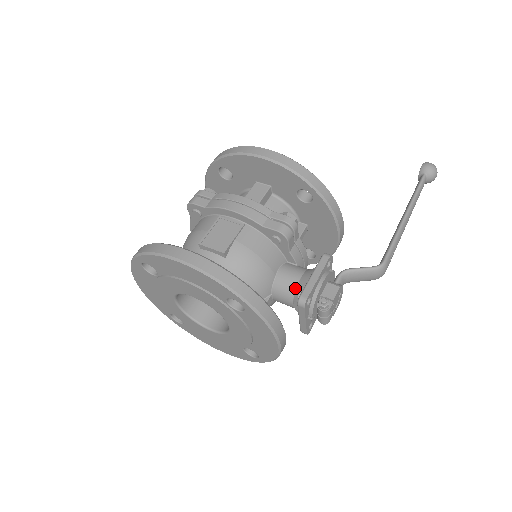
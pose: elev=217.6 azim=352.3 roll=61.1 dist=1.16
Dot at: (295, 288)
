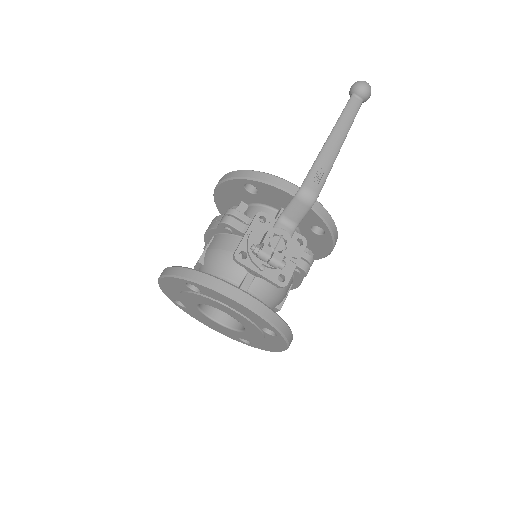
Dot at: occluded
